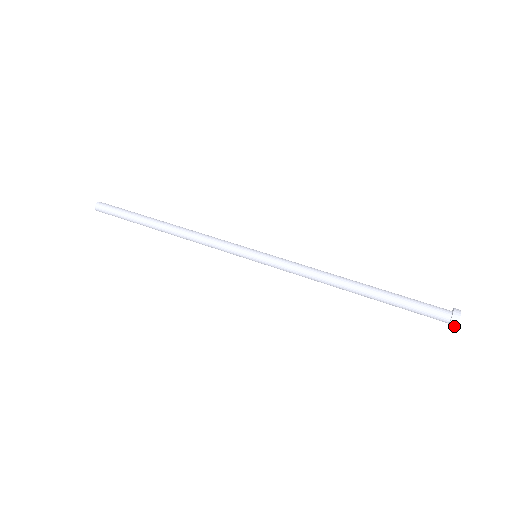
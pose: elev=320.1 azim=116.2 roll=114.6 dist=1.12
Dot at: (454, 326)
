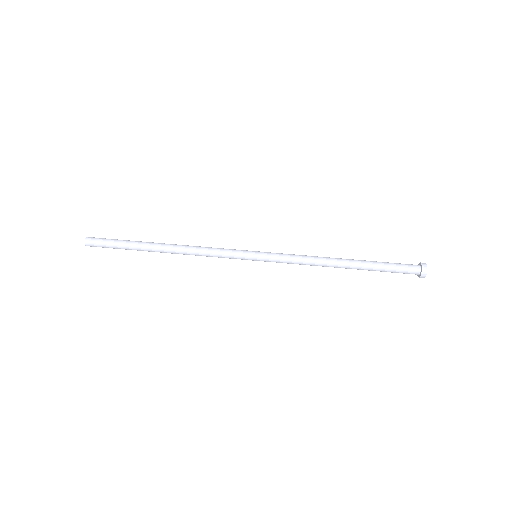
Dot at: (425, 271)
